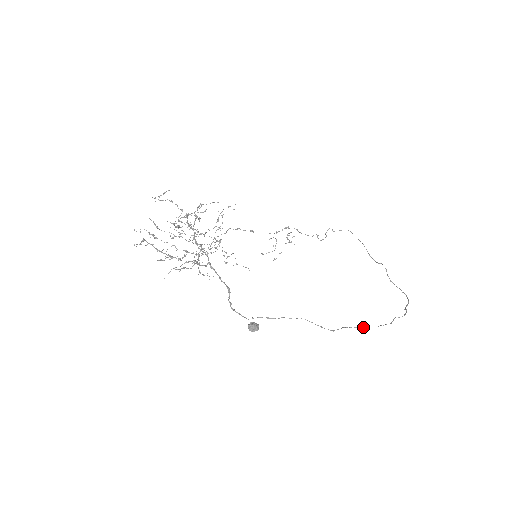
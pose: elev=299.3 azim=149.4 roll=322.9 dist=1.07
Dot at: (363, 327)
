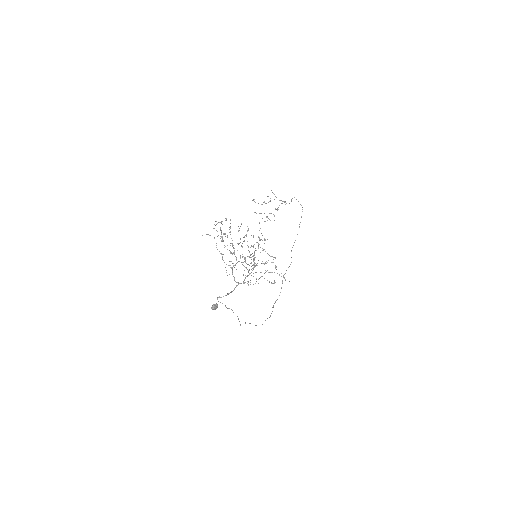
Dot at: occluded
